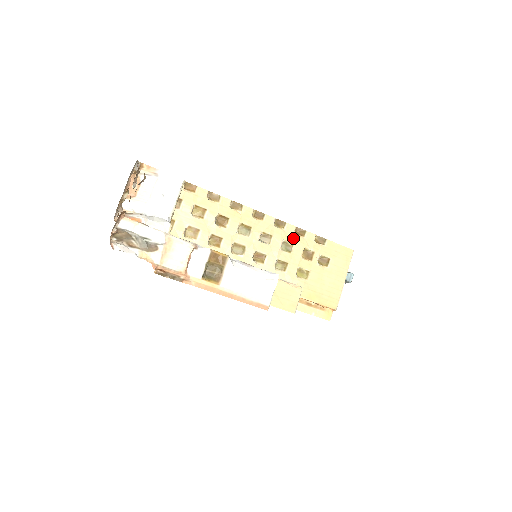
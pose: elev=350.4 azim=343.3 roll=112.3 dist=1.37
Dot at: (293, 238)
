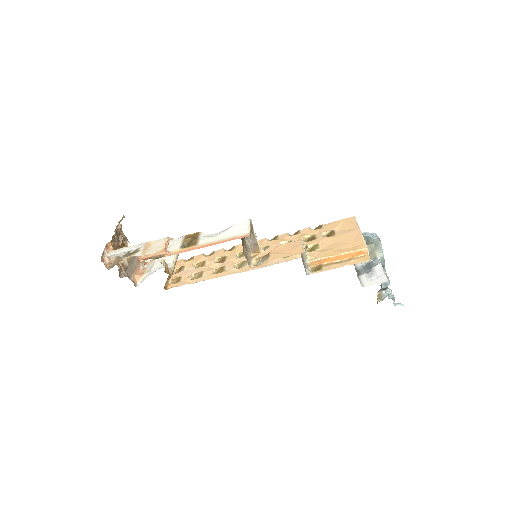
Dot at: (289, 238)
